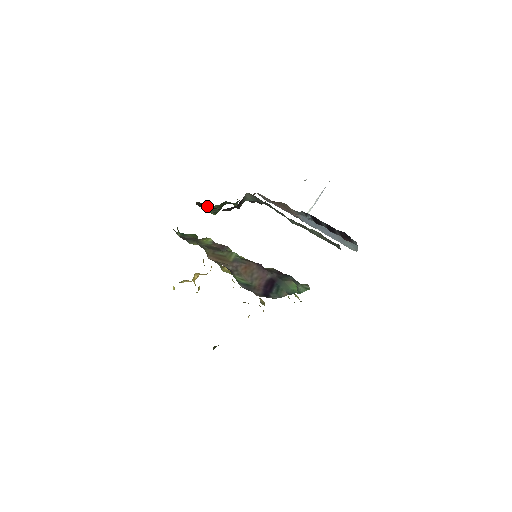
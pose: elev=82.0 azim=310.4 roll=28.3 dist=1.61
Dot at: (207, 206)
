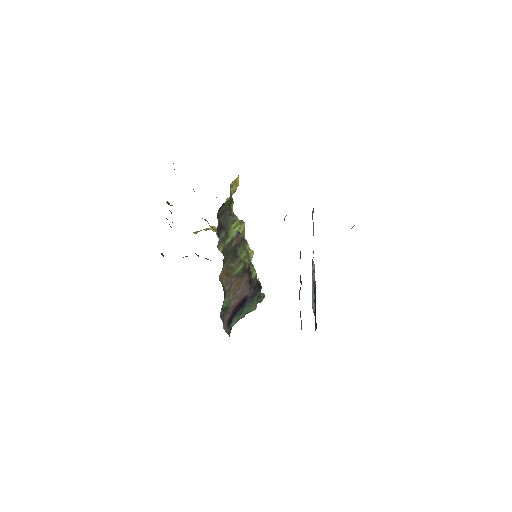
Dot at: occluded
